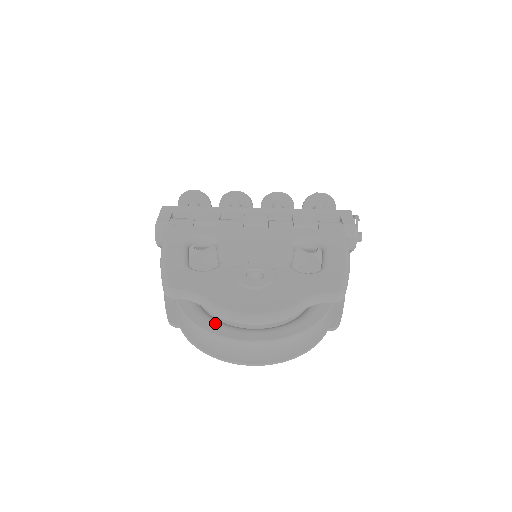
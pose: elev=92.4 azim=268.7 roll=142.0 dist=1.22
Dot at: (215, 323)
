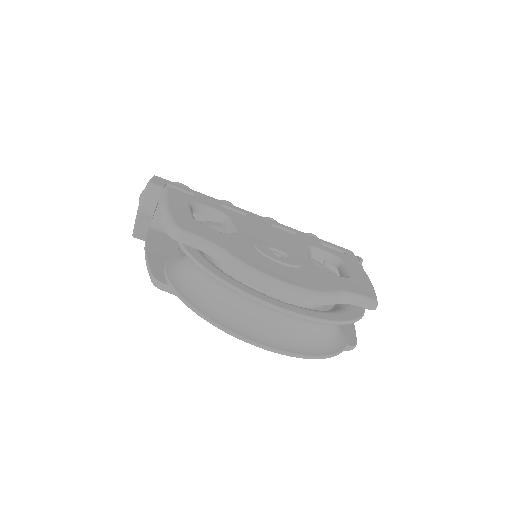
Dot at: (236, 280)
